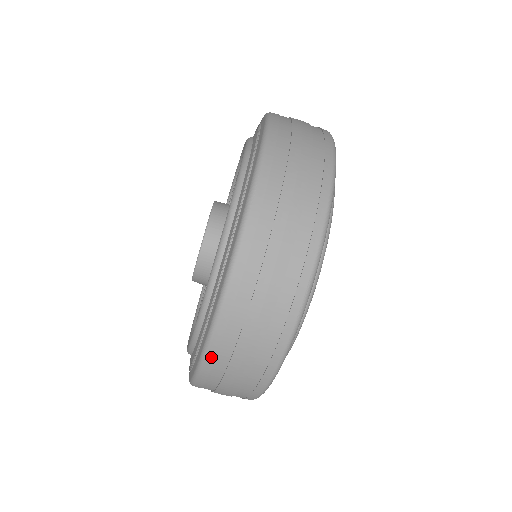
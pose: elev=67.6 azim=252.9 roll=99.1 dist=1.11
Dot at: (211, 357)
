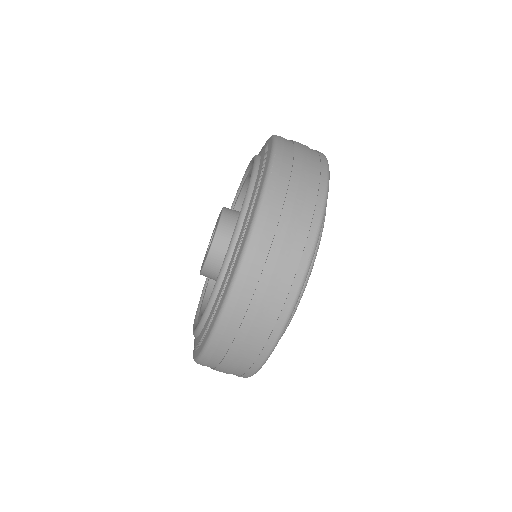
Dot at: (234, 299)
